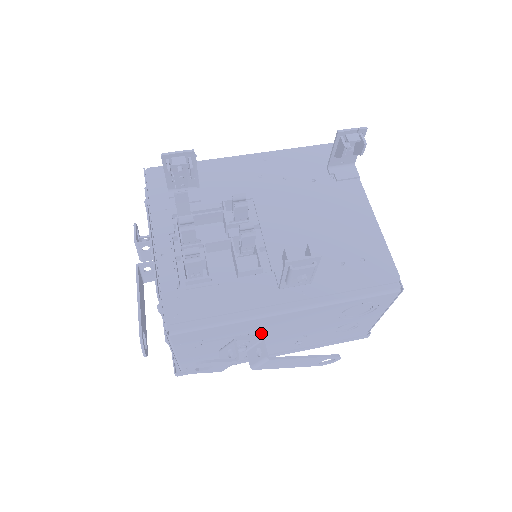
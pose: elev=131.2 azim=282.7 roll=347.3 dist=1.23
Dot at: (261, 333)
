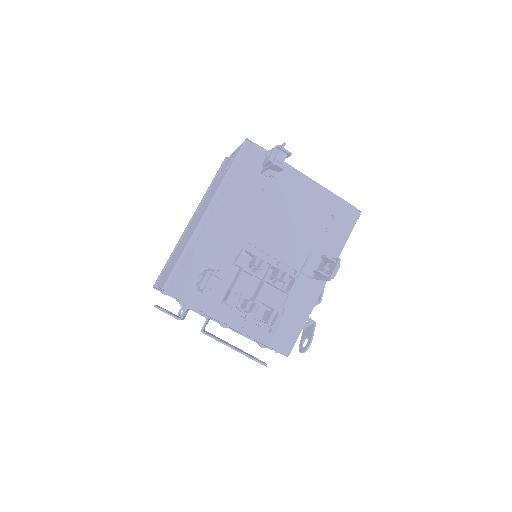
Dot at: occluded
